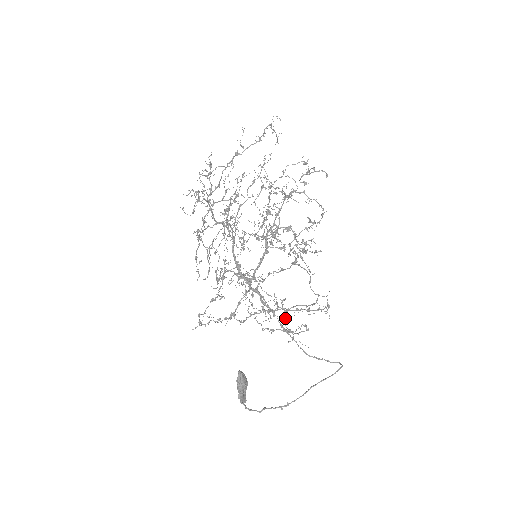
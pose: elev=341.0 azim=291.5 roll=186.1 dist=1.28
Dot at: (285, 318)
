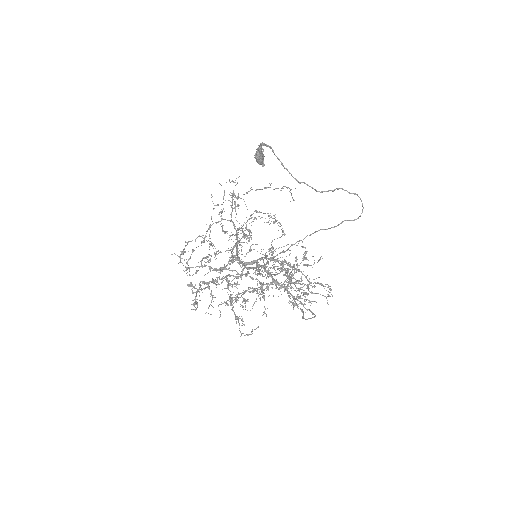
Dot at: (285, 261)
